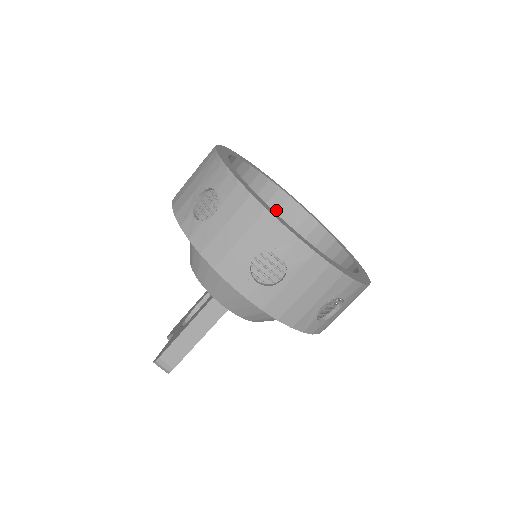
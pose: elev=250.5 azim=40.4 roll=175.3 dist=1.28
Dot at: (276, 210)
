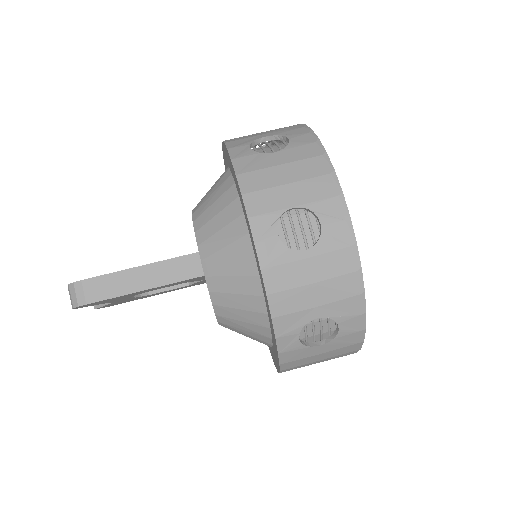
Dot at: occluded
